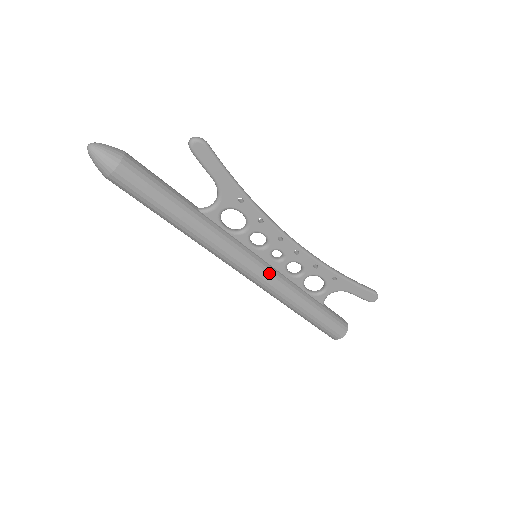
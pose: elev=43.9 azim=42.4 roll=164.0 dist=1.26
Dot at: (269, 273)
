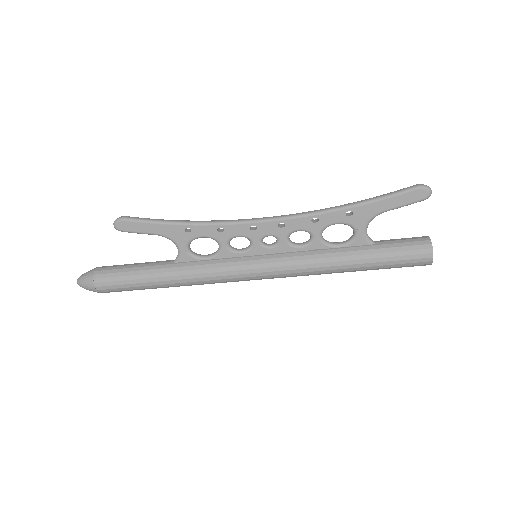
Dot at: (276, 262)
